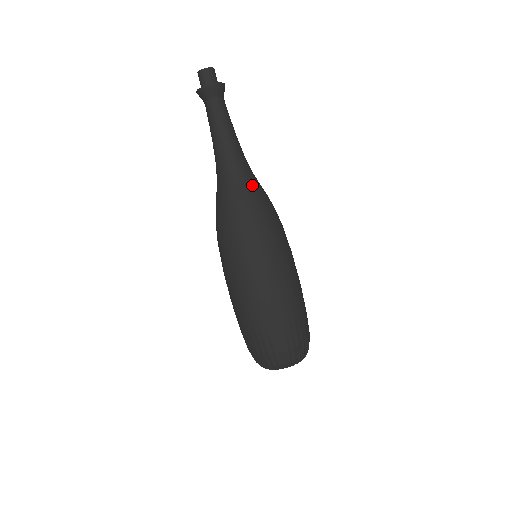
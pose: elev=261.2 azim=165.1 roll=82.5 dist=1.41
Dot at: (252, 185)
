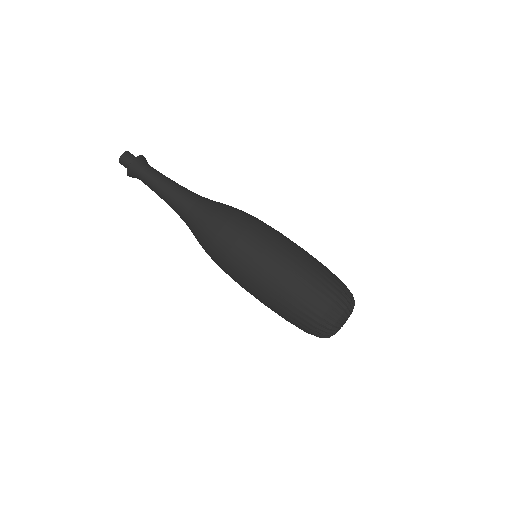
Dot at: occluded
